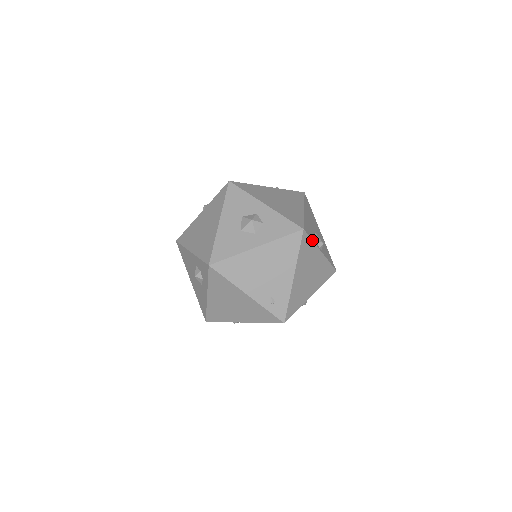
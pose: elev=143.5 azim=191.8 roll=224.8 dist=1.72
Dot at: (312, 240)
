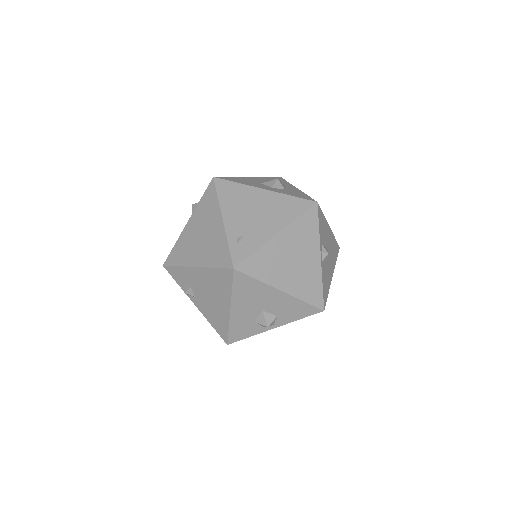
Dot at: (319, 228)
